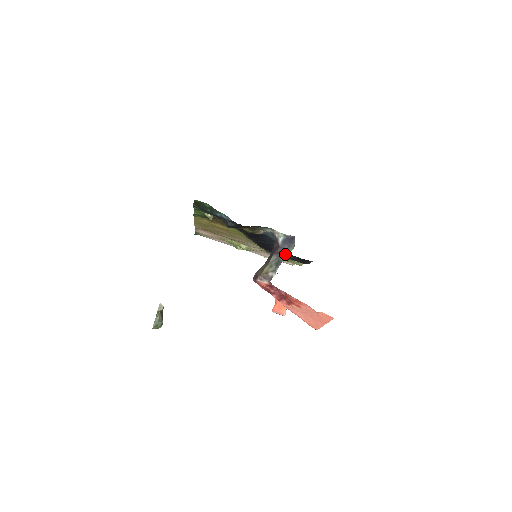
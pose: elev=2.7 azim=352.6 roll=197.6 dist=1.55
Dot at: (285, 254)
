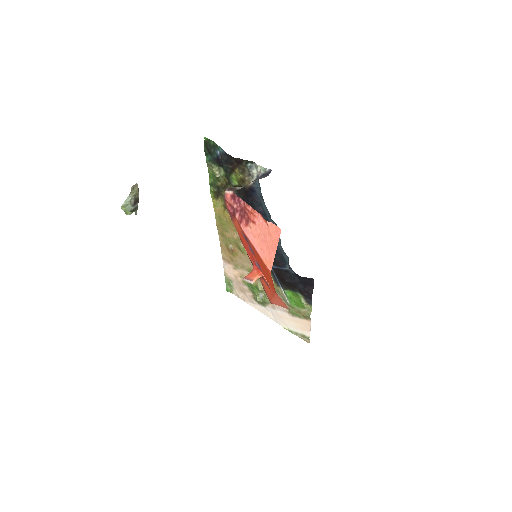
Dot at: occluded
